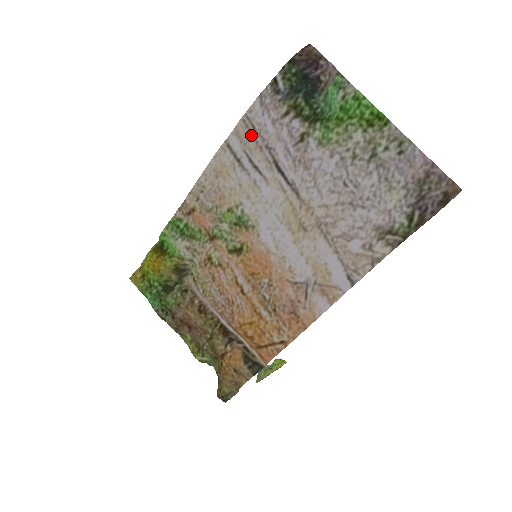
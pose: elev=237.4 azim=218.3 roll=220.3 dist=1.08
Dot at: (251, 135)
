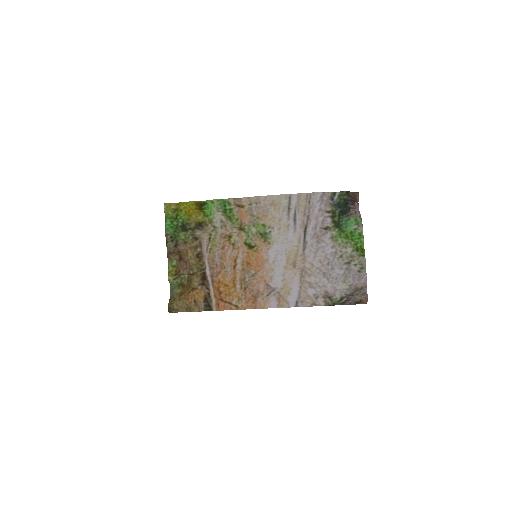
Dot at: (305, 204)
